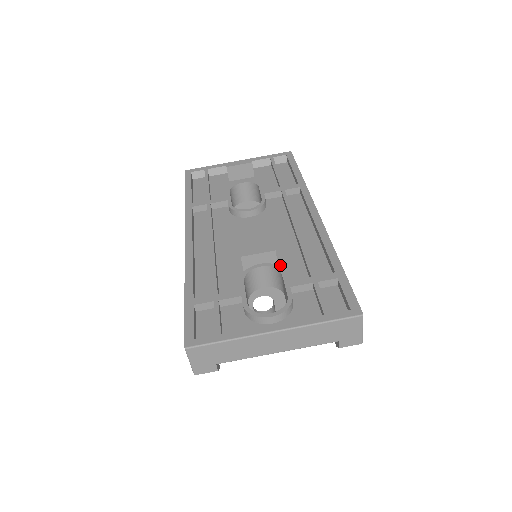
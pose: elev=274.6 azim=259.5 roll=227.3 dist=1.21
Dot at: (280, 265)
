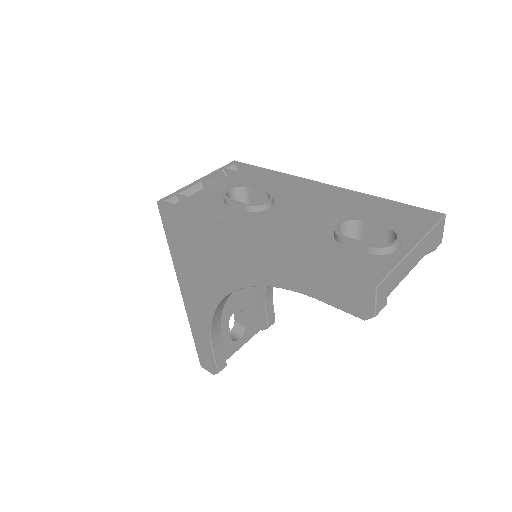
Dot at: occluded
